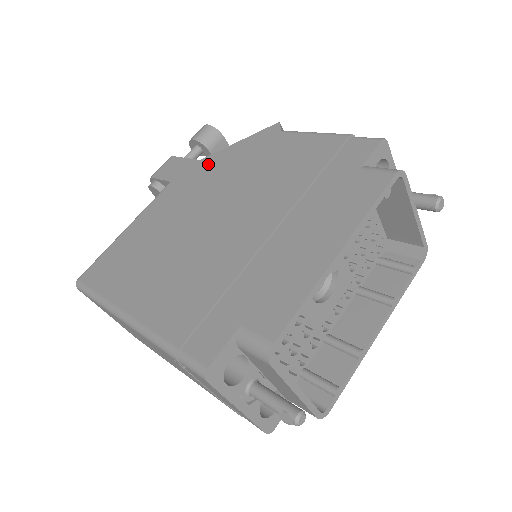
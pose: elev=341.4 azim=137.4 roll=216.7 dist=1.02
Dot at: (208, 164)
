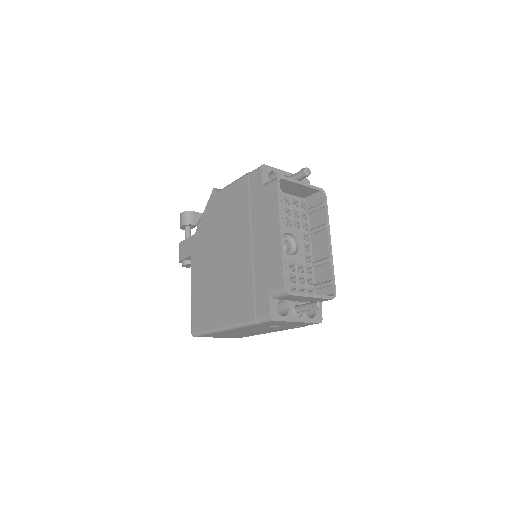
Dot at: (200, 234)
